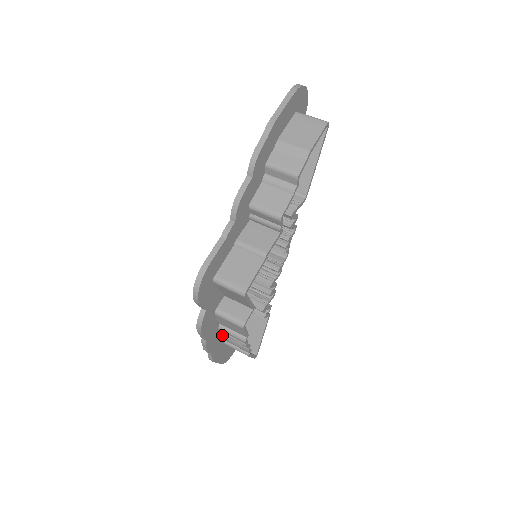
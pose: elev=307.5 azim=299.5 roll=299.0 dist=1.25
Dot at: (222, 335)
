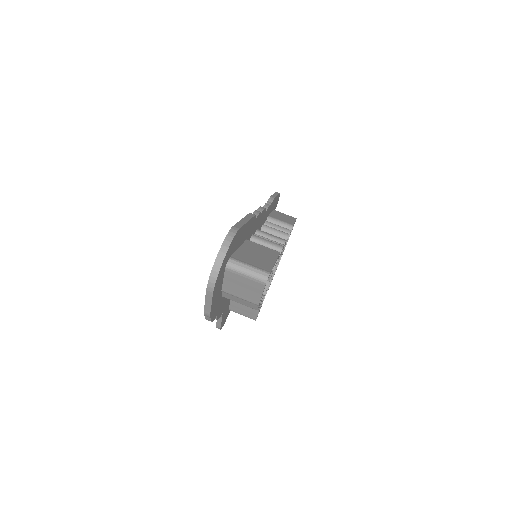
Dot at: occluded
